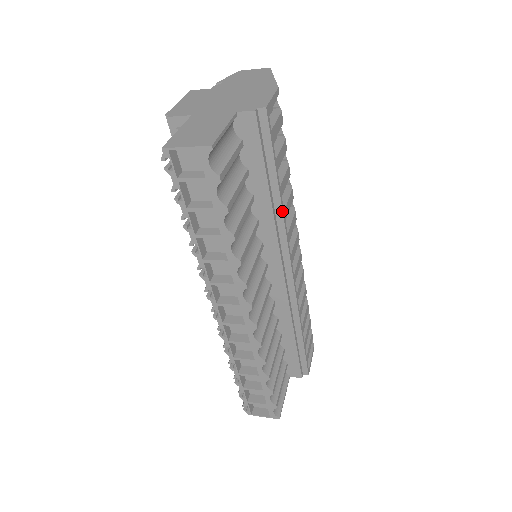
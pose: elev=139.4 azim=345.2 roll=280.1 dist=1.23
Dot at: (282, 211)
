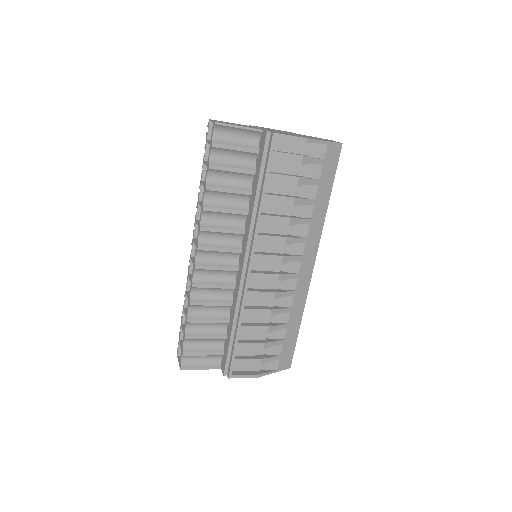
Dot at: (259, 212)
